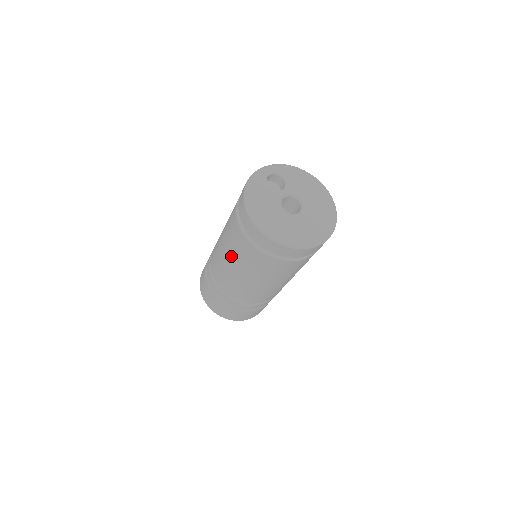
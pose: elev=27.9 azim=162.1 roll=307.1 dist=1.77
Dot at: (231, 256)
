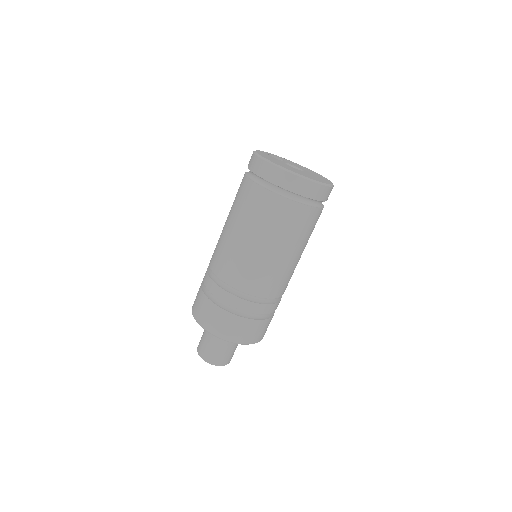
Dot at: (242, 224)
